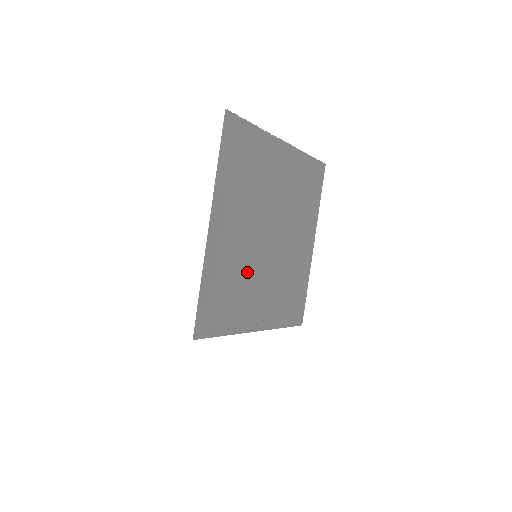
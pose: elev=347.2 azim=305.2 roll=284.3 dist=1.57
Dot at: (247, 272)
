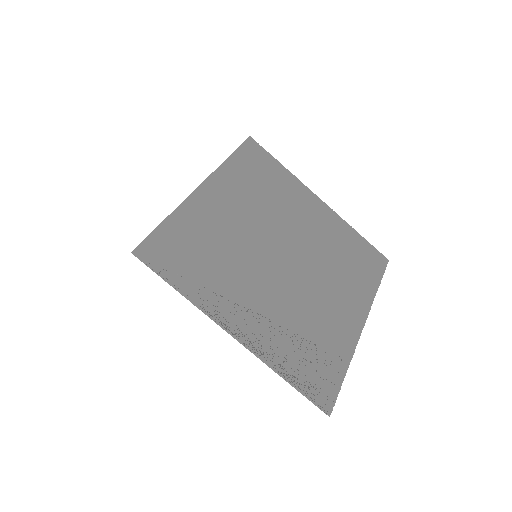
Dot at: (237, 260)
